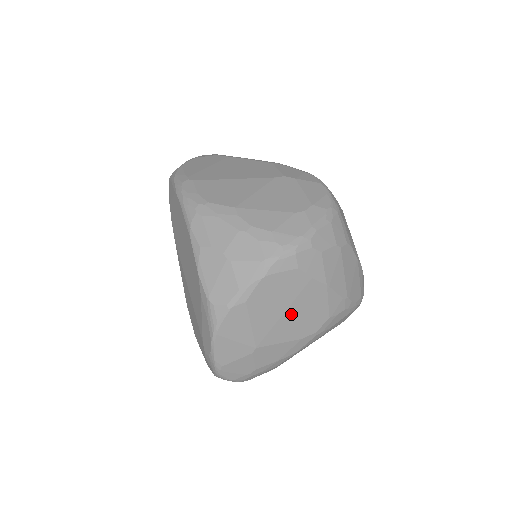
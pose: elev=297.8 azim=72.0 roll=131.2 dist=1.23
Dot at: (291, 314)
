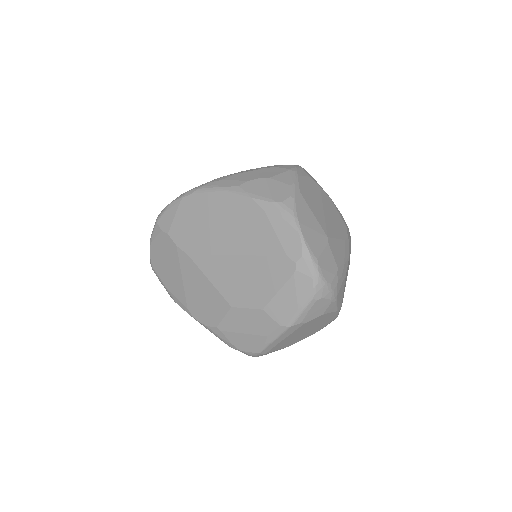
Dot at: (327, 213)
